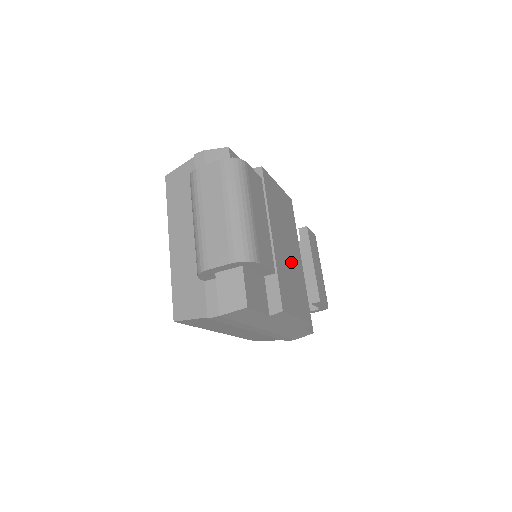
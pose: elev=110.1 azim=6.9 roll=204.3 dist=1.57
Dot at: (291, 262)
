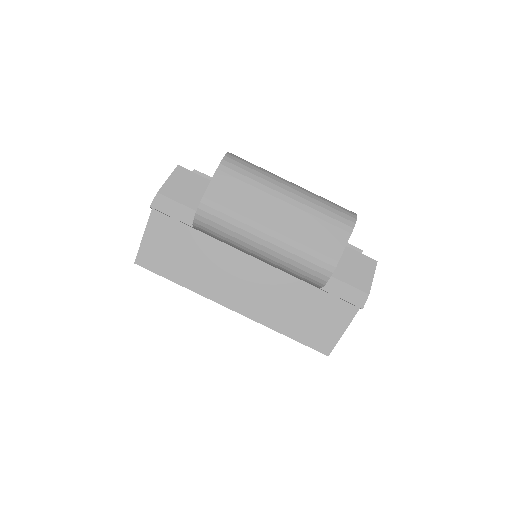
Dot at: occluded
